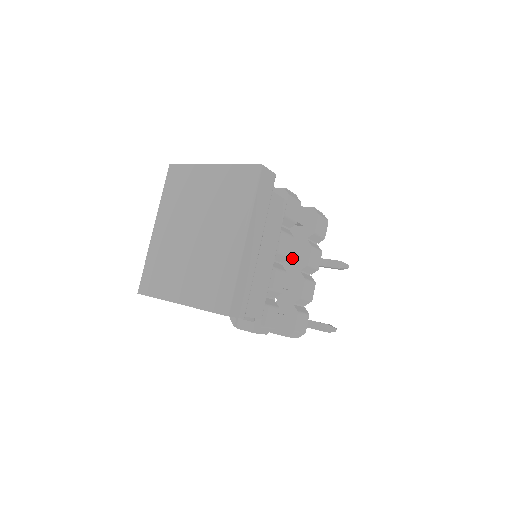
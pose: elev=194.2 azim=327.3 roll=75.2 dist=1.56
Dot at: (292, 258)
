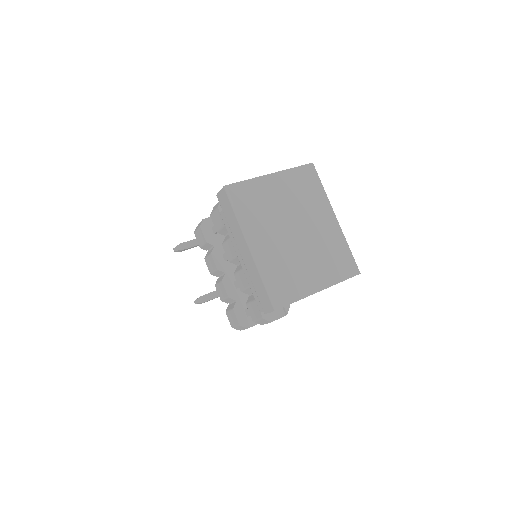
Dot at: (226, 262)
